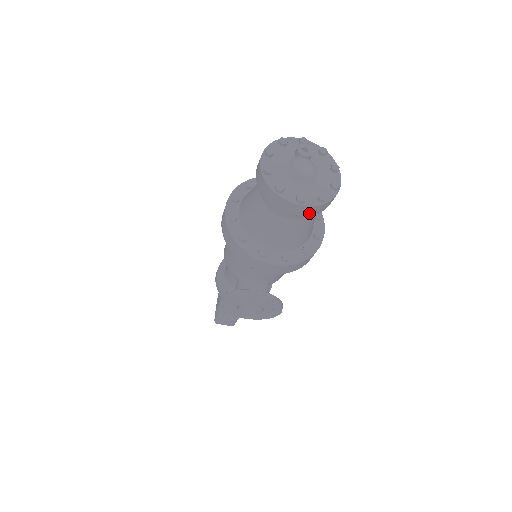
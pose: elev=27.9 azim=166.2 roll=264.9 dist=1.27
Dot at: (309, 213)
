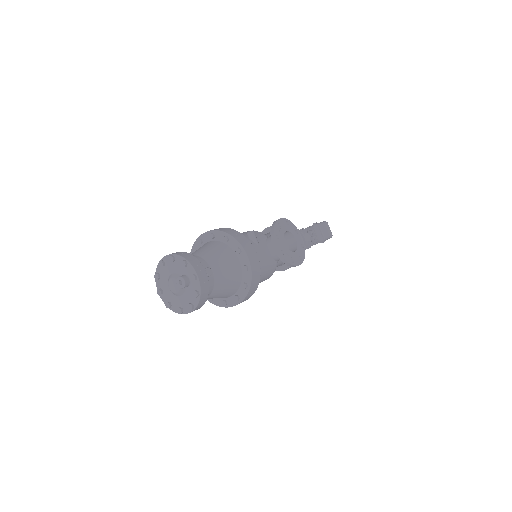
Dot at: occluded
